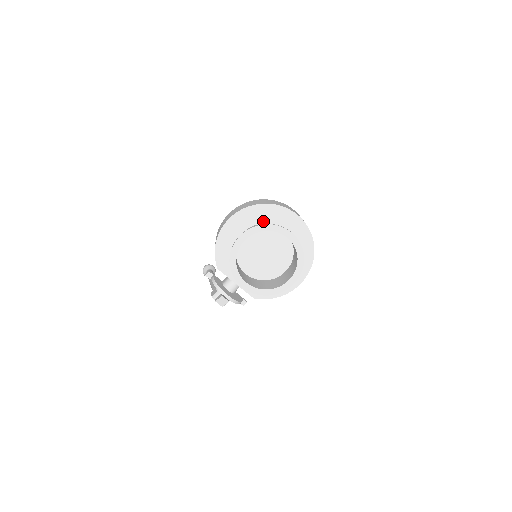
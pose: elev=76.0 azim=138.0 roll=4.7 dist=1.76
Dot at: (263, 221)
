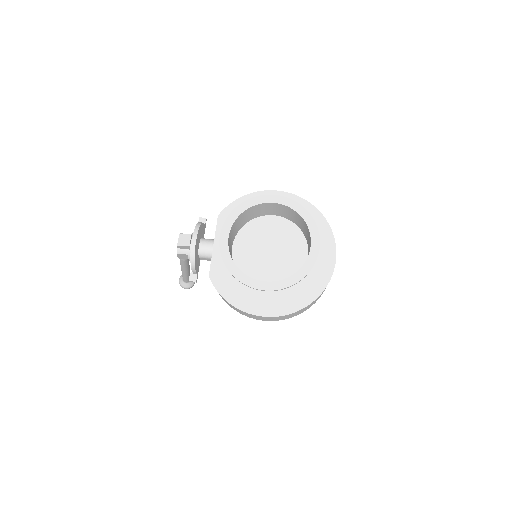
Dot at: occluded
